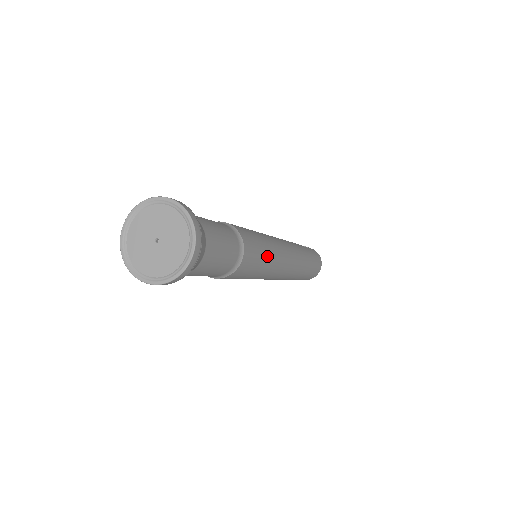
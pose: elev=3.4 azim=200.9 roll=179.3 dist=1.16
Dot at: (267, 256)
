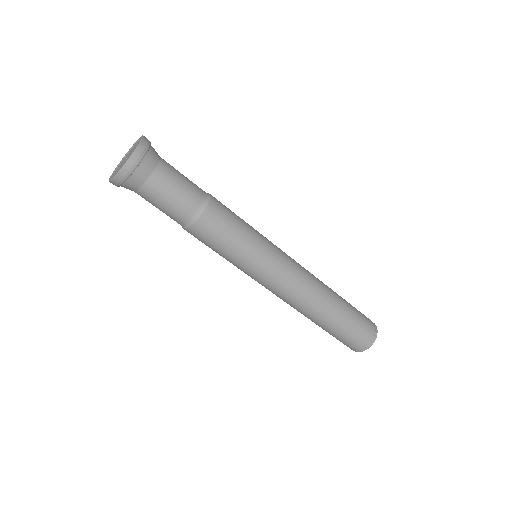
Dot at: (246, 239)
